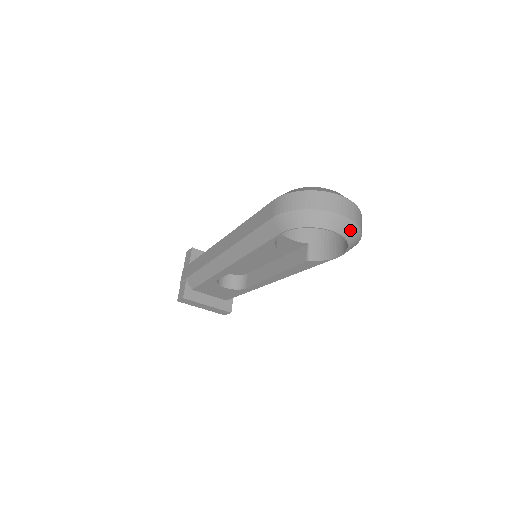
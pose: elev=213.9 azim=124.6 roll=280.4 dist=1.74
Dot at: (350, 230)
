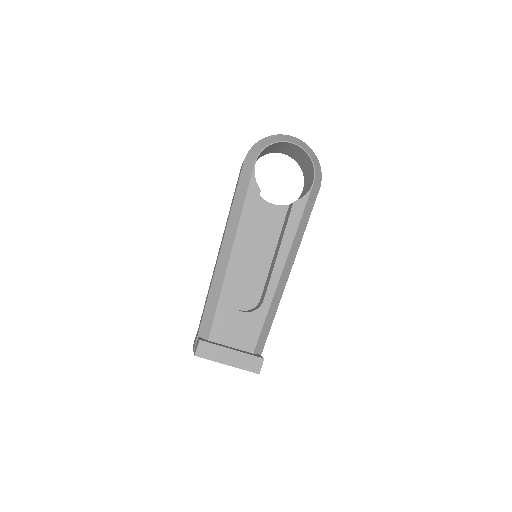
Dot at: (303, 145)
